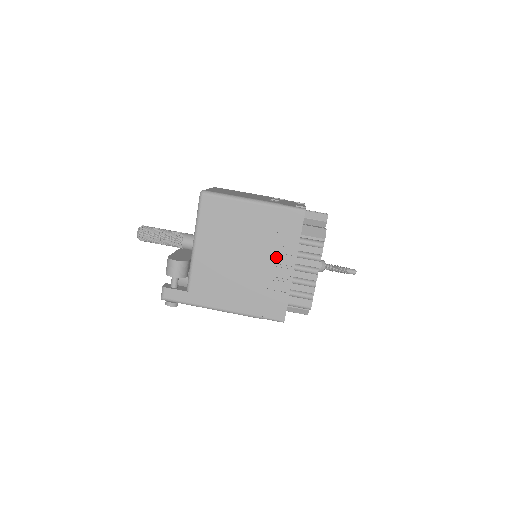
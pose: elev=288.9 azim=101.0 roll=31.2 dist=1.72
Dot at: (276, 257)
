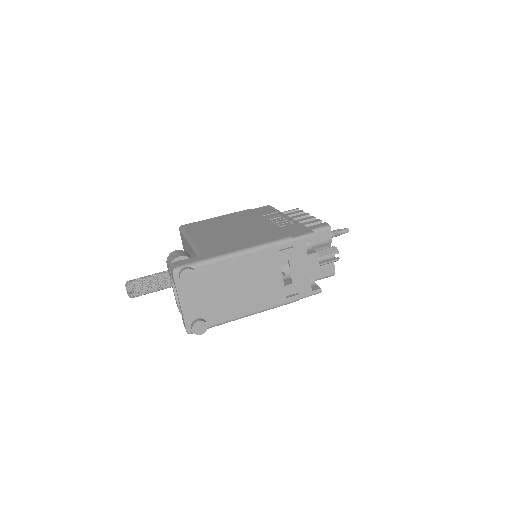
Dot at: occluded
